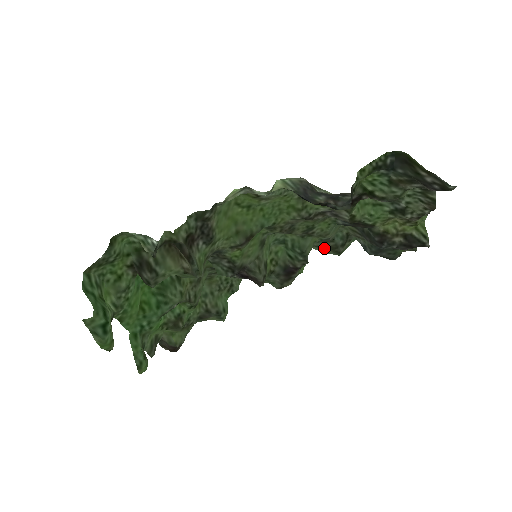
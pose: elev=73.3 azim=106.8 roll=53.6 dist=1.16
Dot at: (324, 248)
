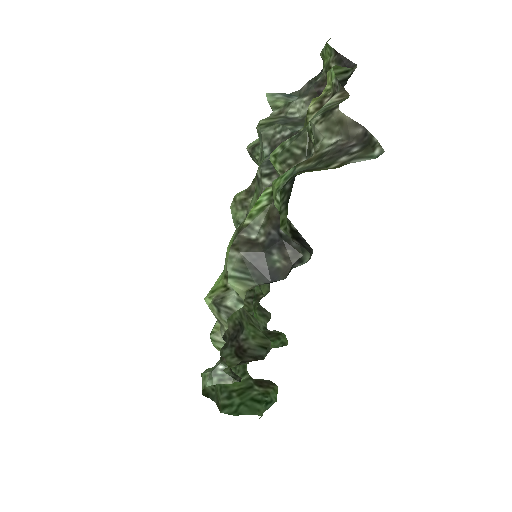
Dot at: occluded
